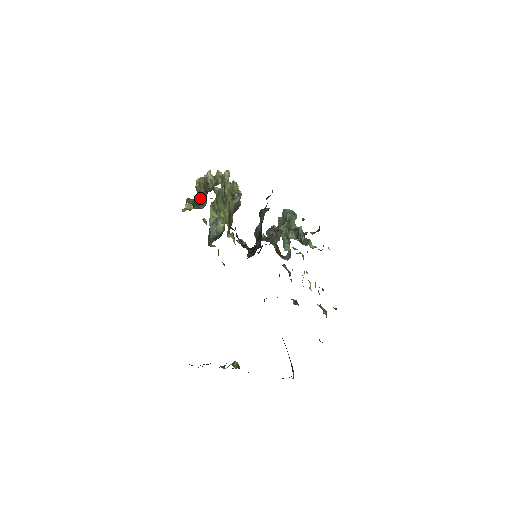
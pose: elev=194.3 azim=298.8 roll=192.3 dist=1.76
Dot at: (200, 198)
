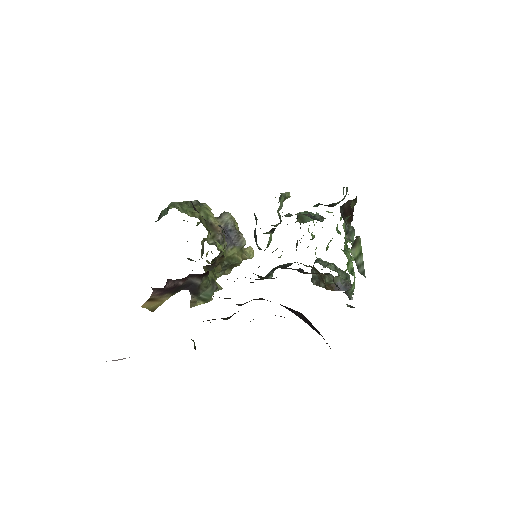
Dot at: (201, 256)
